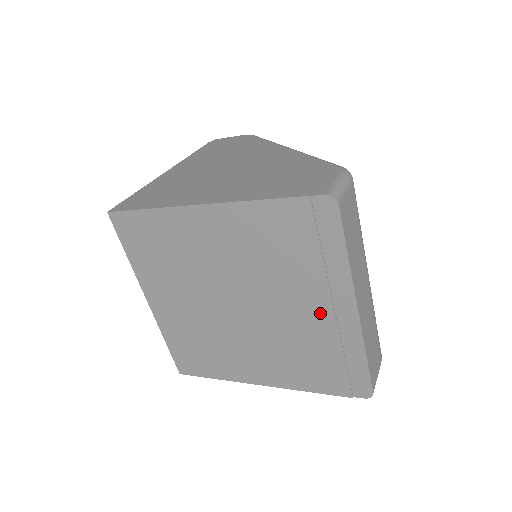
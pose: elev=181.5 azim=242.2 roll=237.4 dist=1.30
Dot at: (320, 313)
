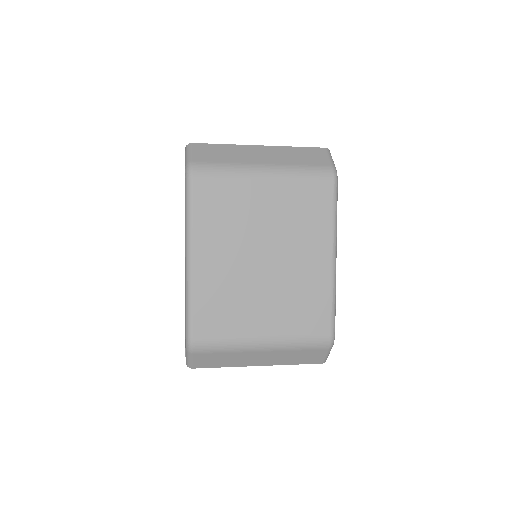
Dot at: occluded
